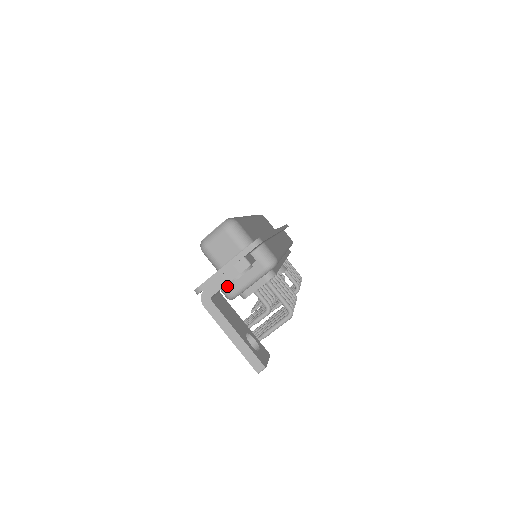
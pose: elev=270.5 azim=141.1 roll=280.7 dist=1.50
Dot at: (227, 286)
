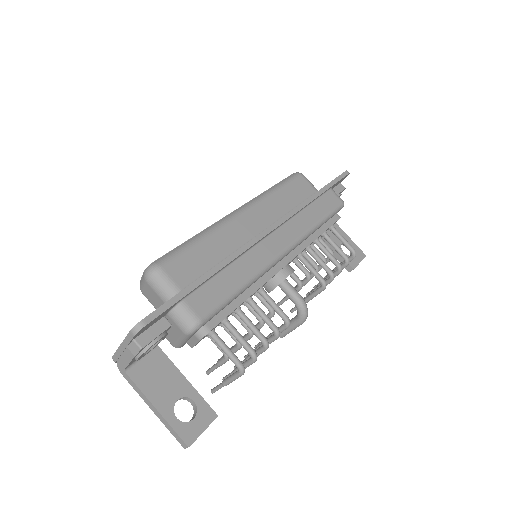
Dot at: occluded
